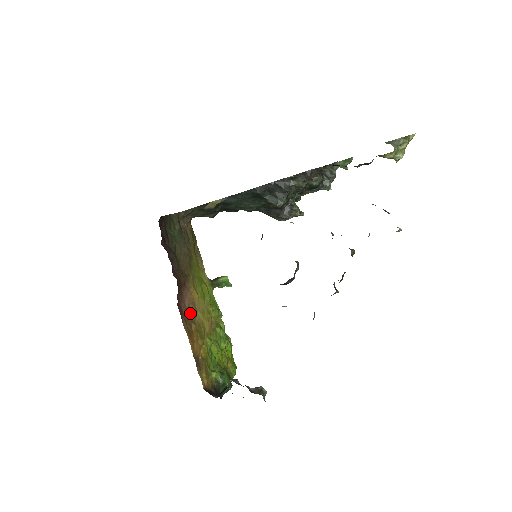
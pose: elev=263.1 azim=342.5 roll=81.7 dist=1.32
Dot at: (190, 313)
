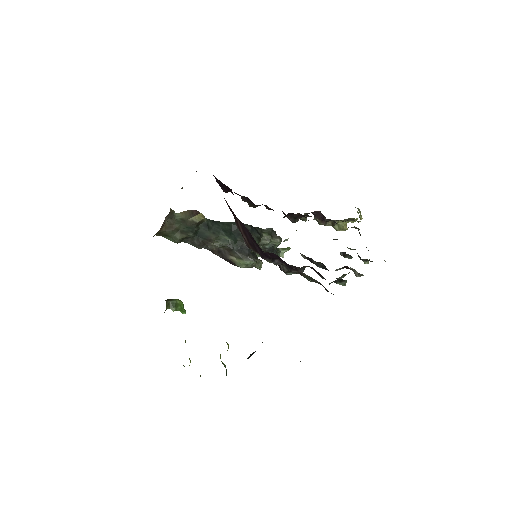
Dot at: occluded
